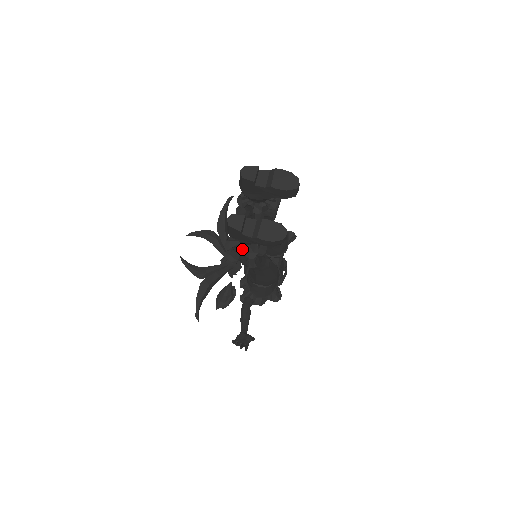
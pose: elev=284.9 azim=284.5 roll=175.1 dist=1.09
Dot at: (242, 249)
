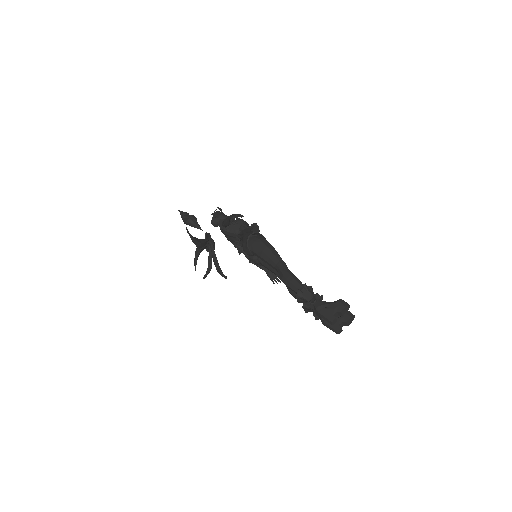
Dot at: occluded
